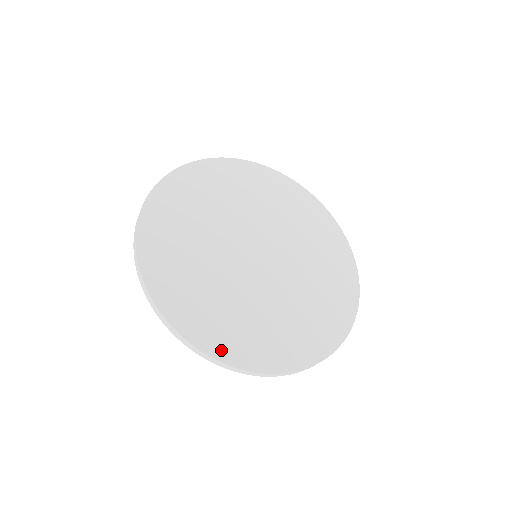
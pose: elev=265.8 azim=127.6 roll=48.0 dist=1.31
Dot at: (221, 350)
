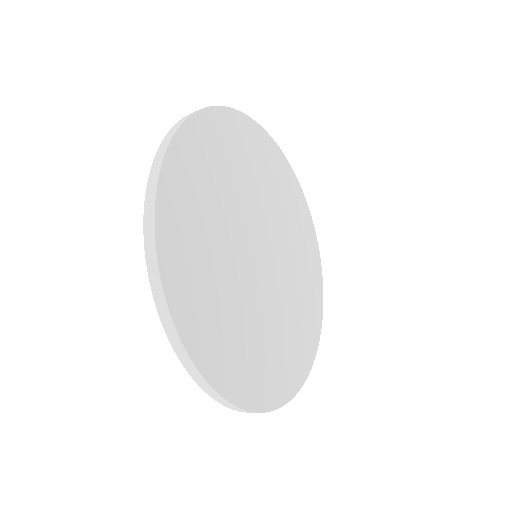
Dot at: (231, 387)
